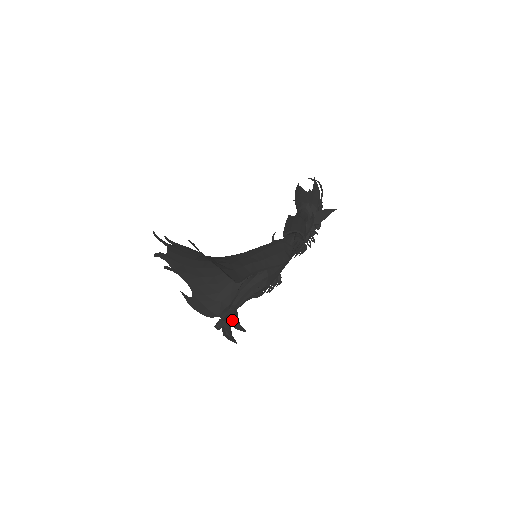
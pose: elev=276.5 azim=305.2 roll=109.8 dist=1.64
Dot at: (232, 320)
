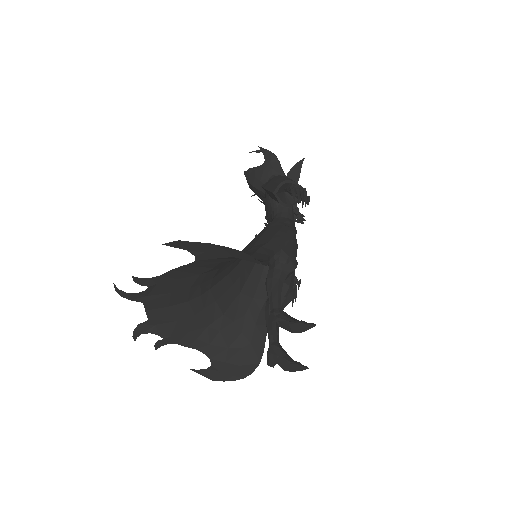
Dot at: (289, 322)
